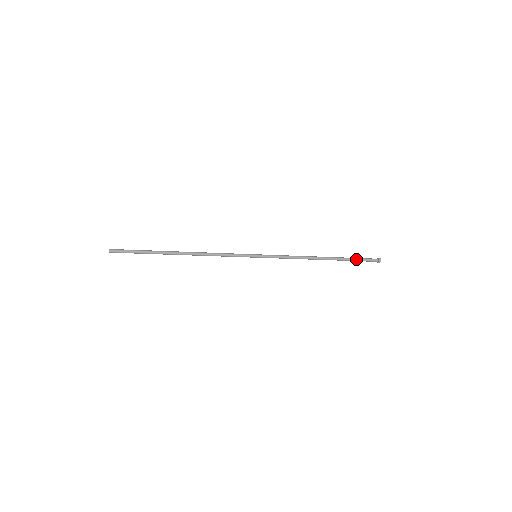
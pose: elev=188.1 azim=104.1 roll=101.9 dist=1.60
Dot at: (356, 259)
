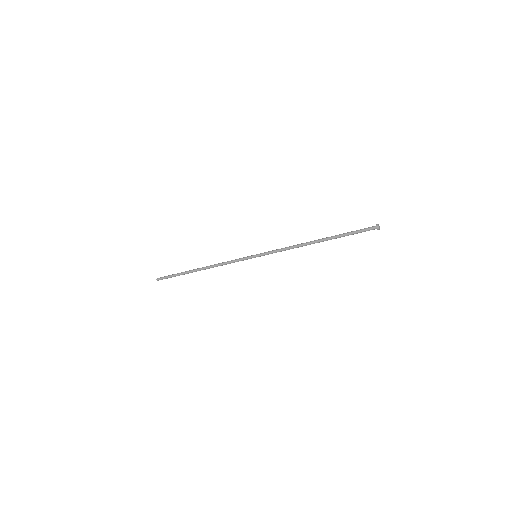
Dot at: (350, 232)
